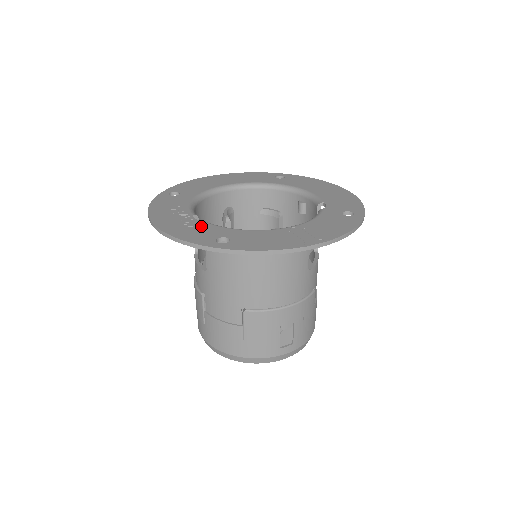
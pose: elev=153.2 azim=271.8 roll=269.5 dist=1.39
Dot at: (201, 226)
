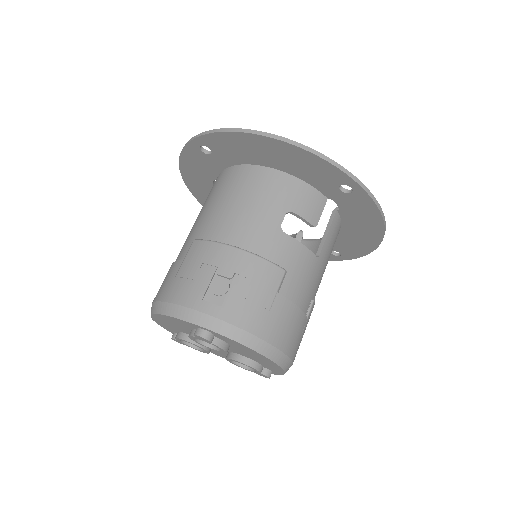
Dot at: occluded
